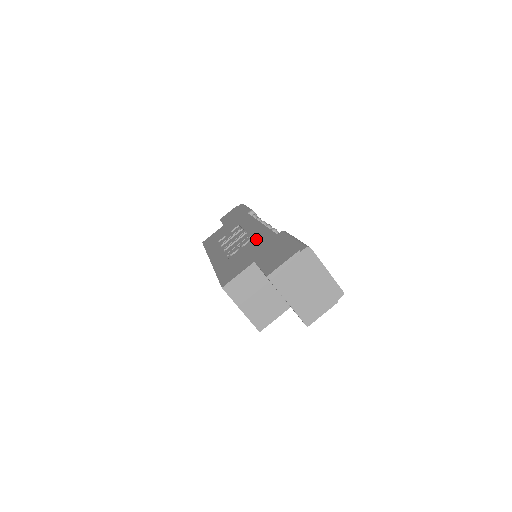
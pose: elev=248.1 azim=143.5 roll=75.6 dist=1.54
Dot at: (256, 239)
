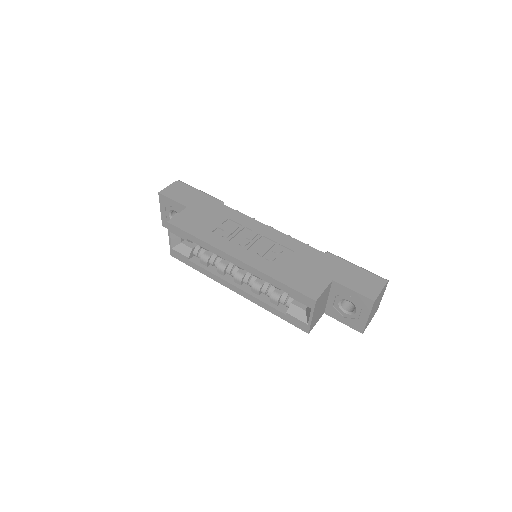
Dot at: (299, 252)
